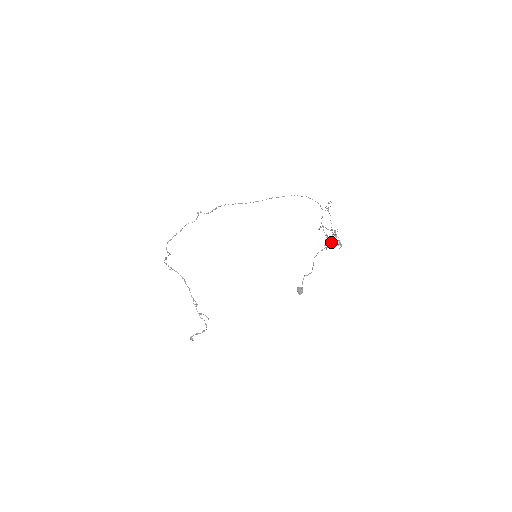
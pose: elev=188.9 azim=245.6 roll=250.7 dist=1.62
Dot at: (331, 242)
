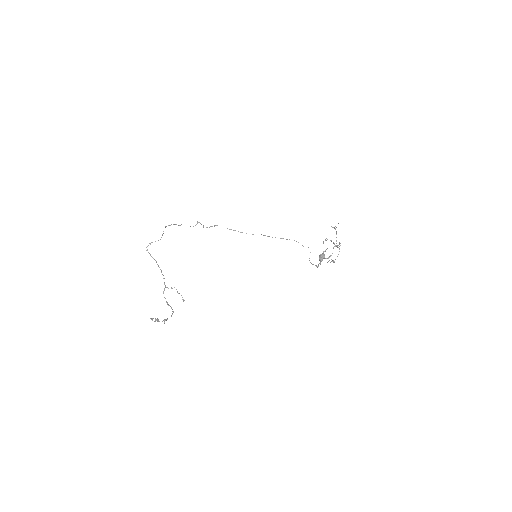
Dot at: occluded
